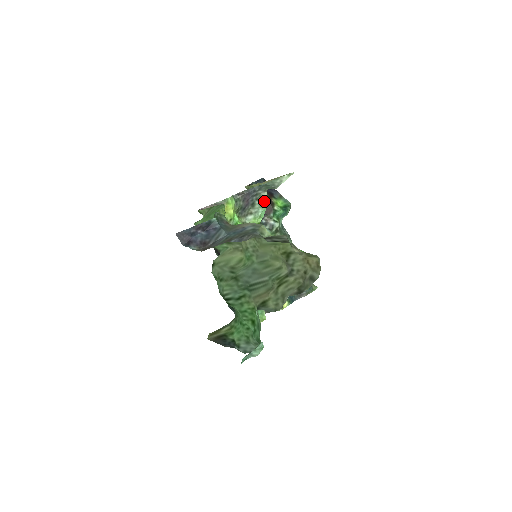
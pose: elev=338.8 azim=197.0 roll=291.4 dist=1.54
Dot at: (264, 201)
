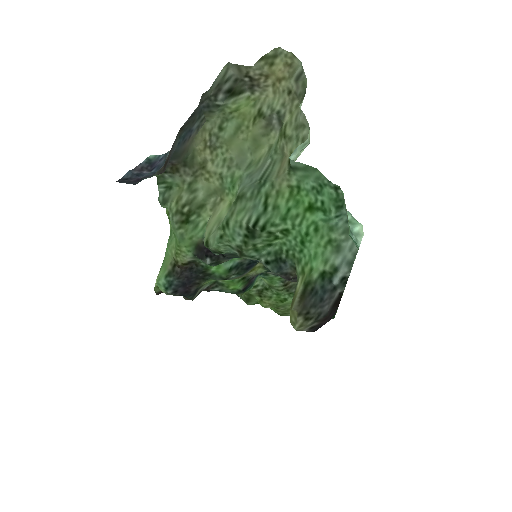
Dot at: occluded
